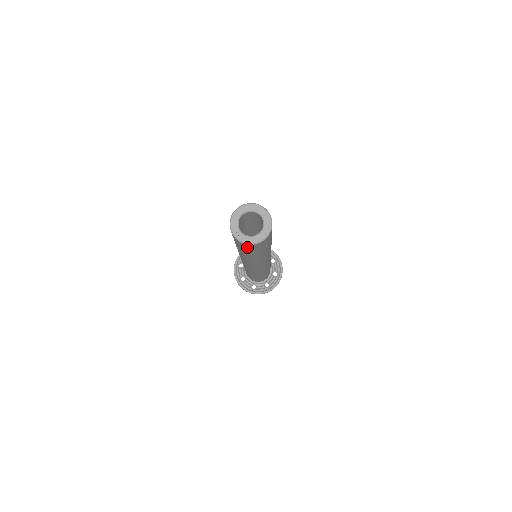
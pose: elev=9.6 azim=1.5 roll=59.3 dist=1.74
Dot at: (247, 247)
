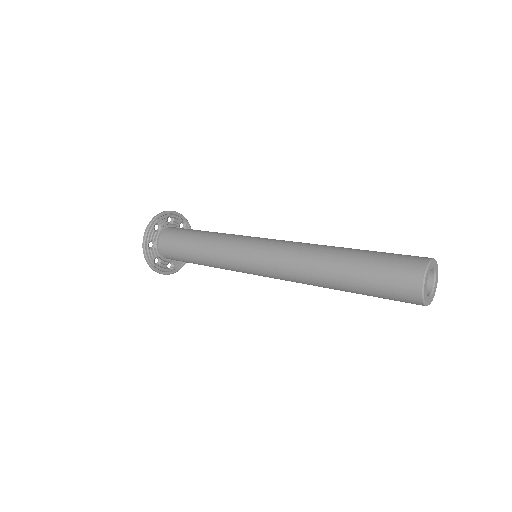
Dot at: (405, 299)
